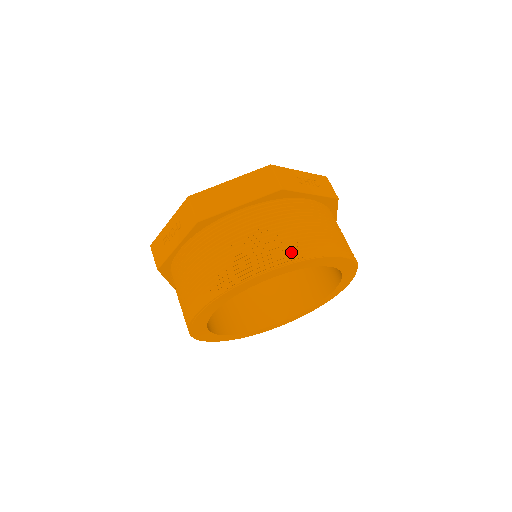
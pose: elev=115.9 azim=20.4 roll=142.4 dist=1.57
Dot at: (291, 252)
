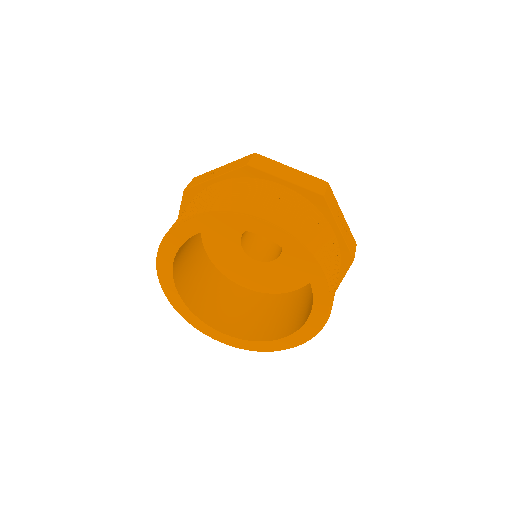
Dot at: (295, 228)
